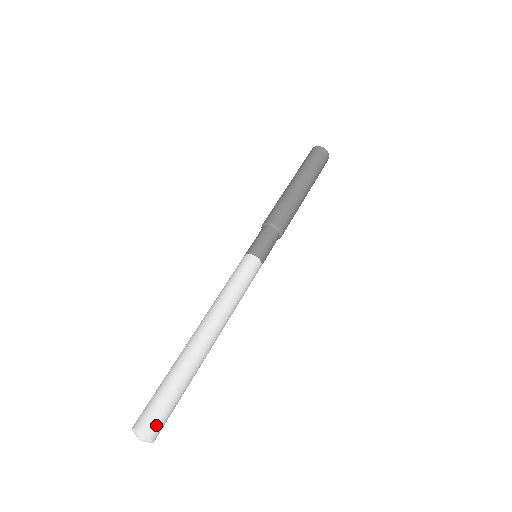
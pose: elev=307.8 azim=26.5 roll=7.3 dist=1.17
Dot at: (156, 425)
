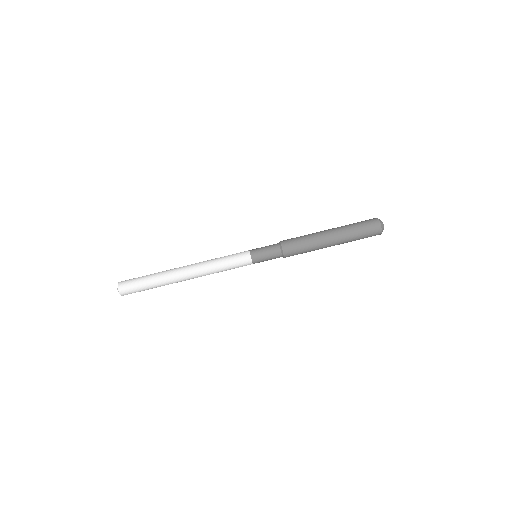
Dot at: occluded
